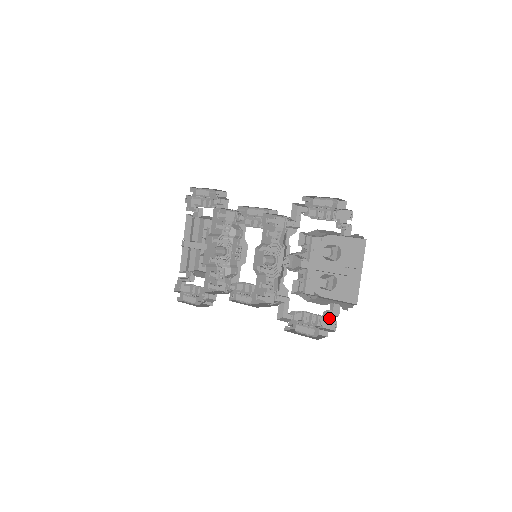
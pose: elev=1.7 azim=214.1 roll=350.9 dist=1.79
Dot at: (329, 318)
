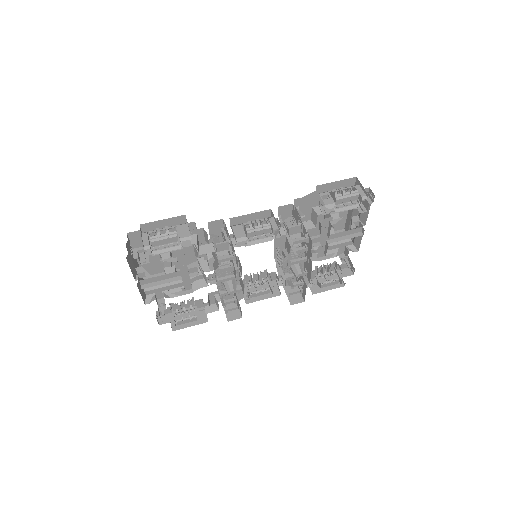
Dot at: occluded
